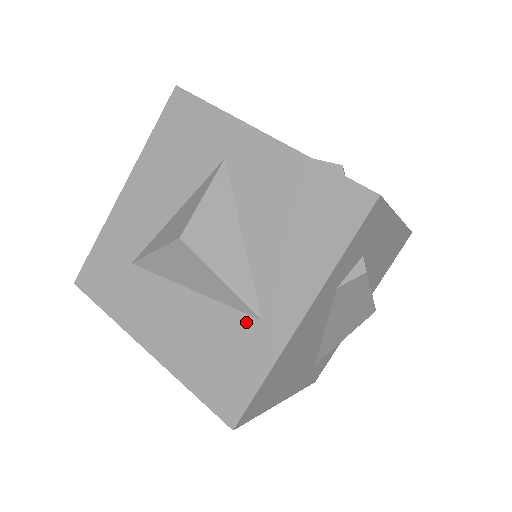
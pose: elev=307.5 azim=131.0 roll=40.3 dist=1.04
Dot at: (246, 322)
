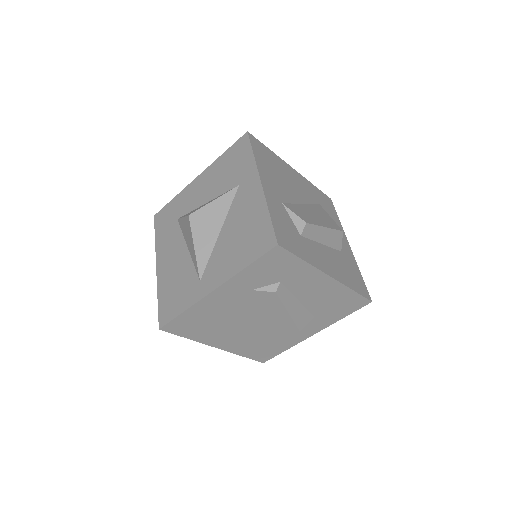
Dot at: (195, 278)
